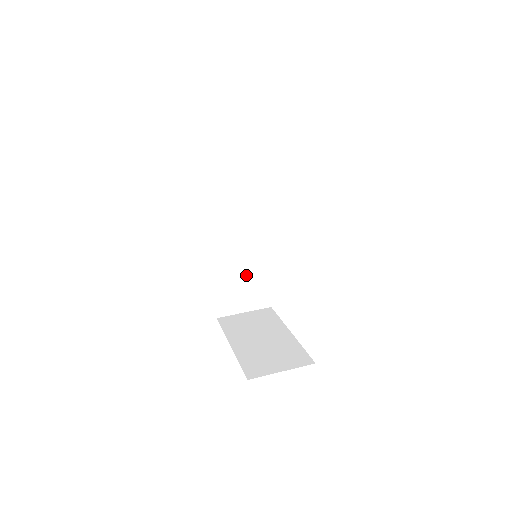
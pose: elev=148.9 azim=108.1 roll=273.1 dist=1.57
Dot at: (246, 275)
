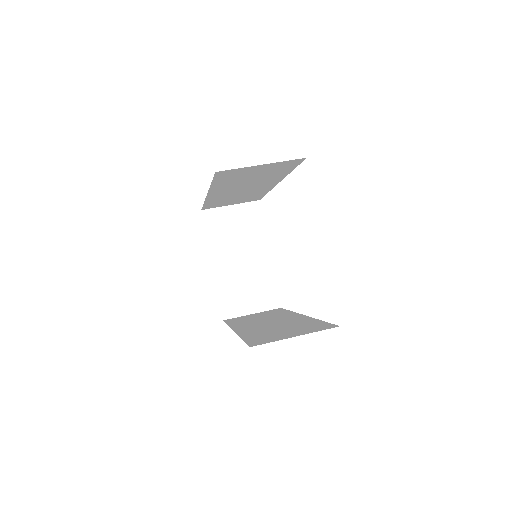
Dot at: (241, 197)
